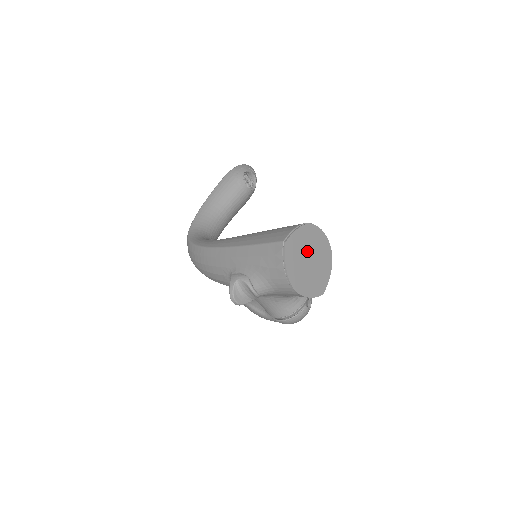
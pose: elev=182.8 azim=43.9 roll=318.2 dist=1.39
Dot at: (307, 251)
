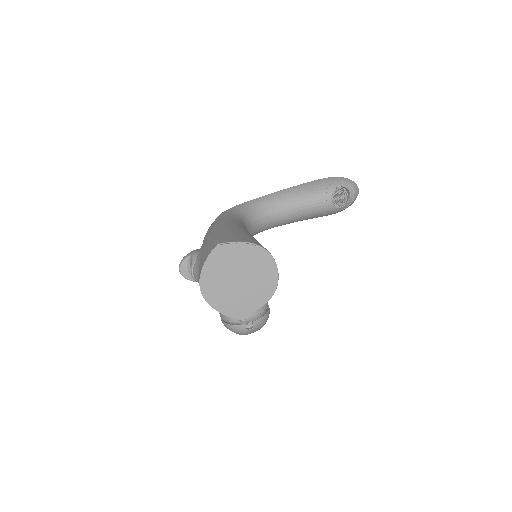
Dot at: (241, 270)
